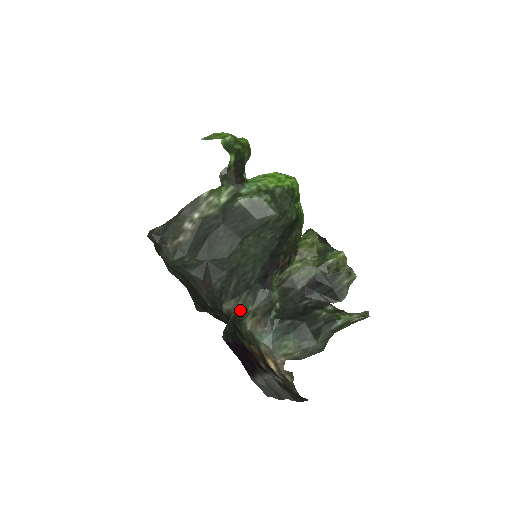
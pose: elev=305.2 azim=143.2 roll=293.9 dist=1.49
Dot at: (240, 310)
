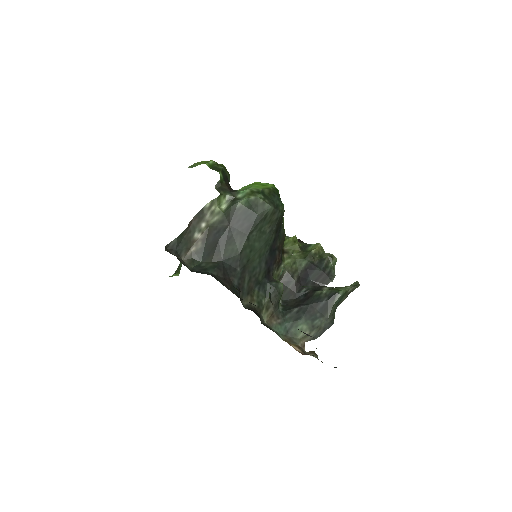
Dot at: (256, 304)
